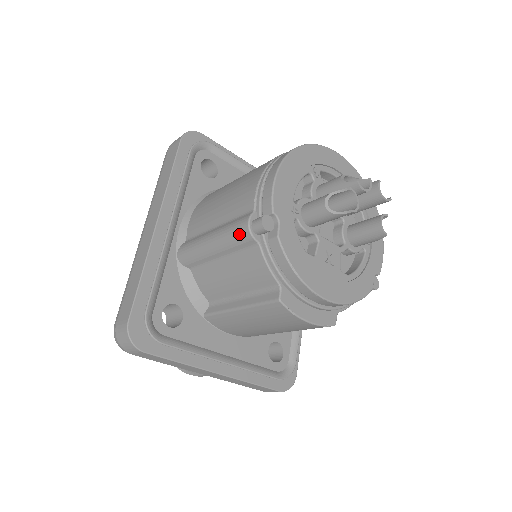
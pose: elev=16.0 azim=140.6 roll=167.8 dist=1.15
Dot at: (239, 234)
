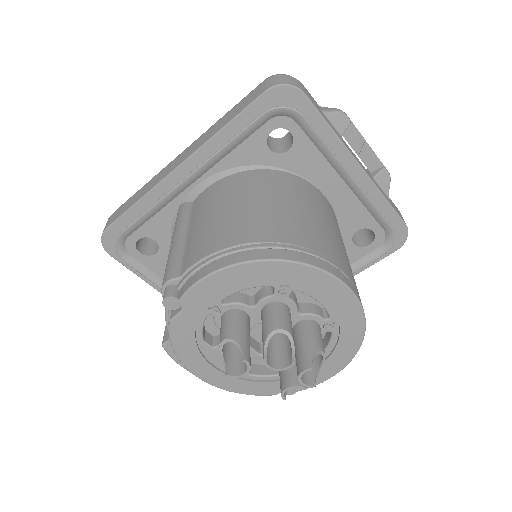
Dot at: (163, 278)
